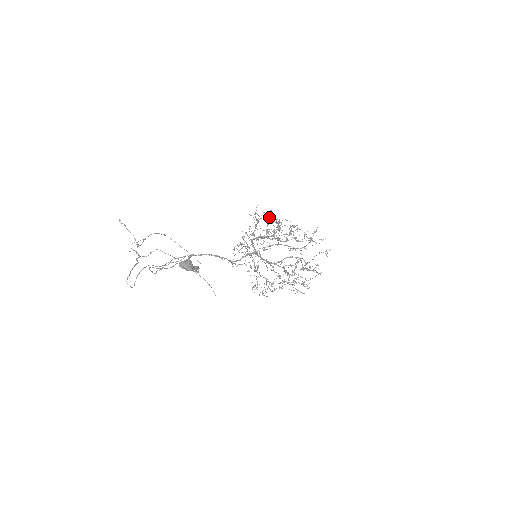
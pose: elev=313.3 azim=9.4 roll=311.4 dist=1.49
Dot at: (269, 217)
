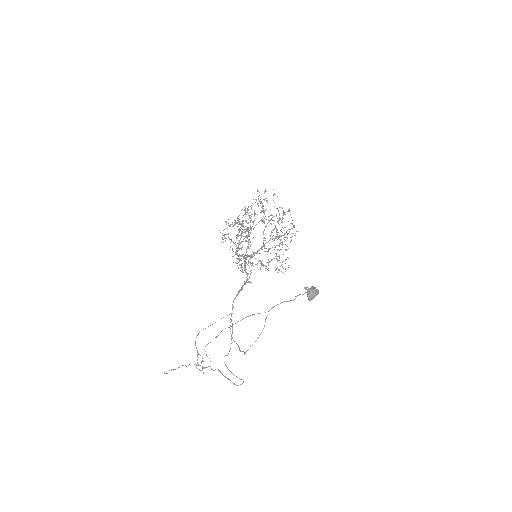
Dot at: (233, 225)
